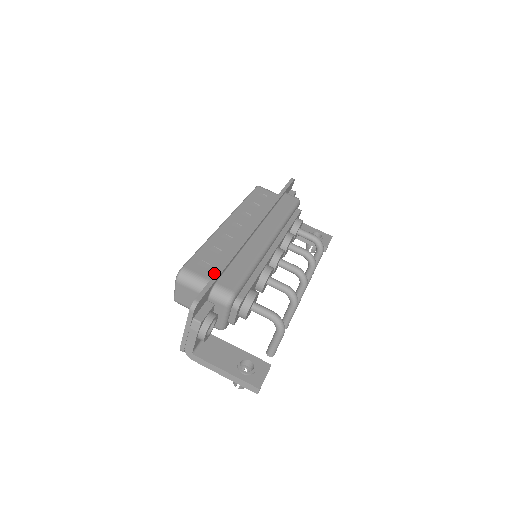
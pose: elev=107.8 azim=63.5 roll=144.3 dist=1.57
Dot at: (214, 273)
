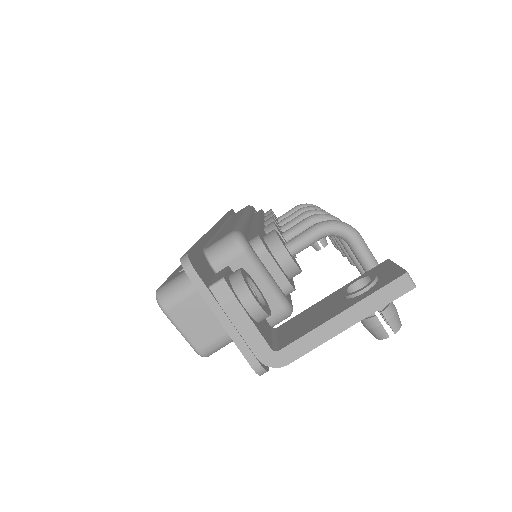
Dot at: occluded
